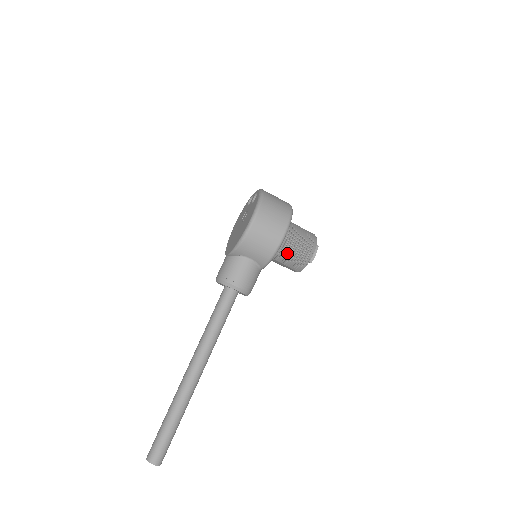
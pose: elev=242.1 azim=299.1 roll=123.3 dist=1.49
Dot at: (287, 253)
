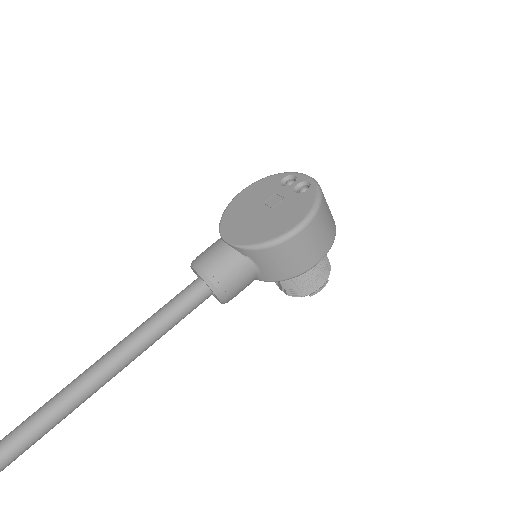
Dot at: occluded
